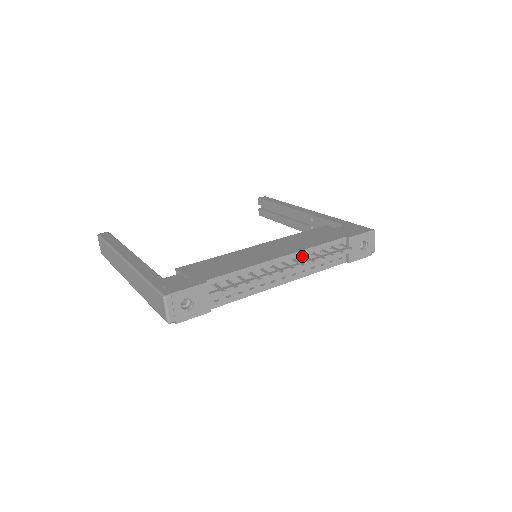
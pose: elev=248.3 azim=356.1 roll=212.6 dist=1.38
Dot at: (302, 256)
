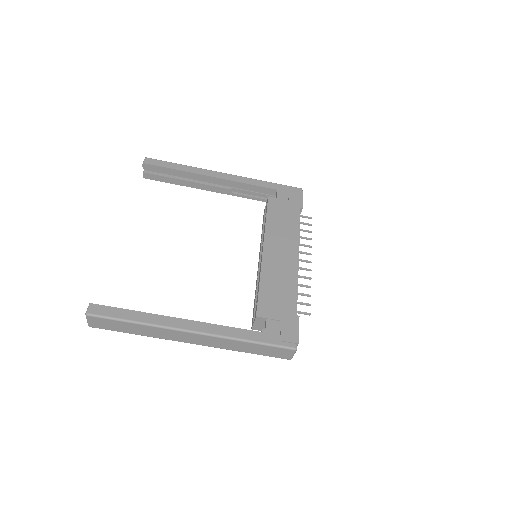
Dot at: occluded
